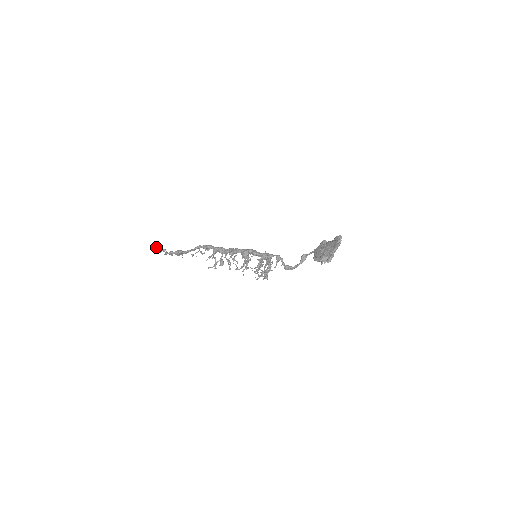
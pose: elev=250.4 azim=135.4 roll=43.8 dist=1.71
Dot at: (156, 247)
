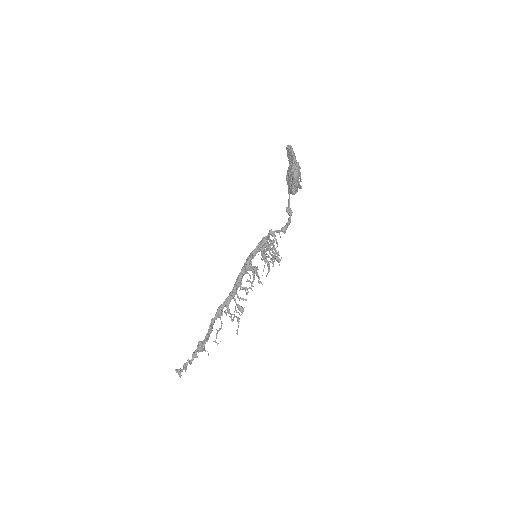
Dot at: (179, 370)
